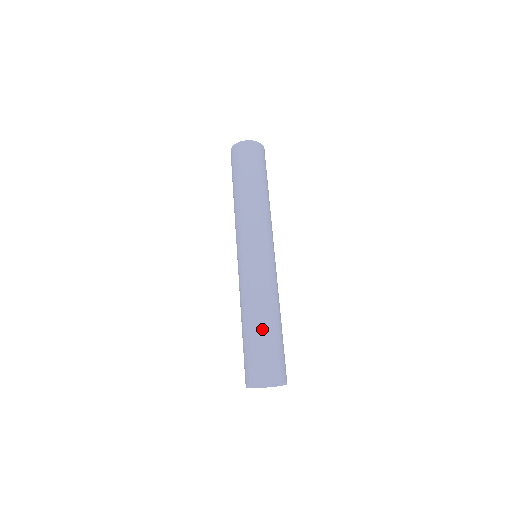
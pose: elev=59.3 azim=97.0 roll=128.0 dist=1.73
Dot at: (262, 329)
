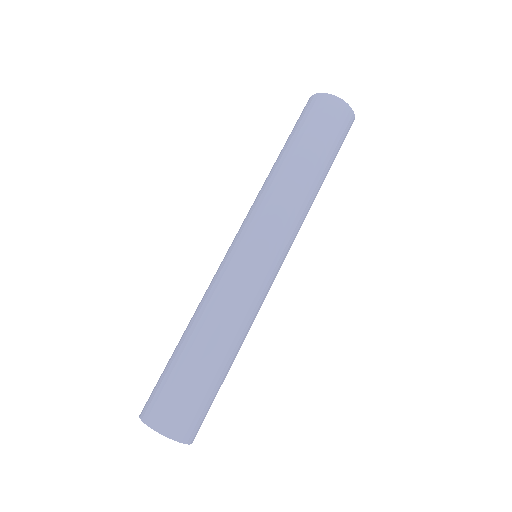
Dot at: (212, 366)
